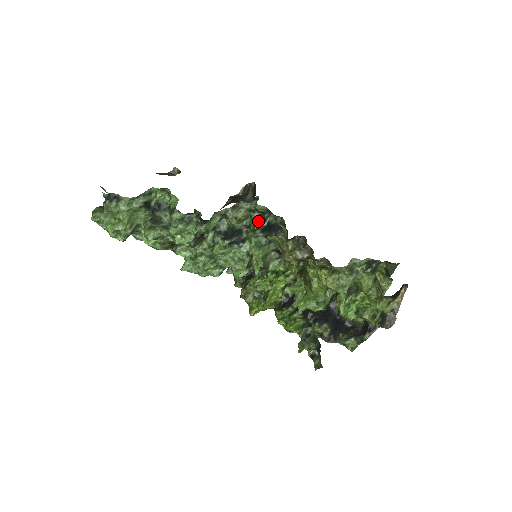
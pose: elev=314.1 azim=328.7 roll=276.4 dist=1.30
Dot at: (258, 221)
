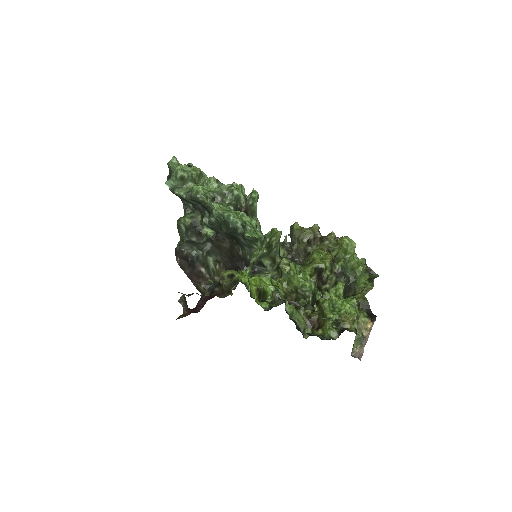
Dot at: occluded
